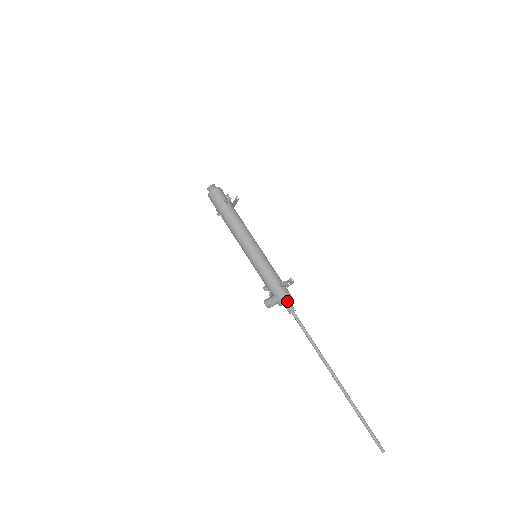
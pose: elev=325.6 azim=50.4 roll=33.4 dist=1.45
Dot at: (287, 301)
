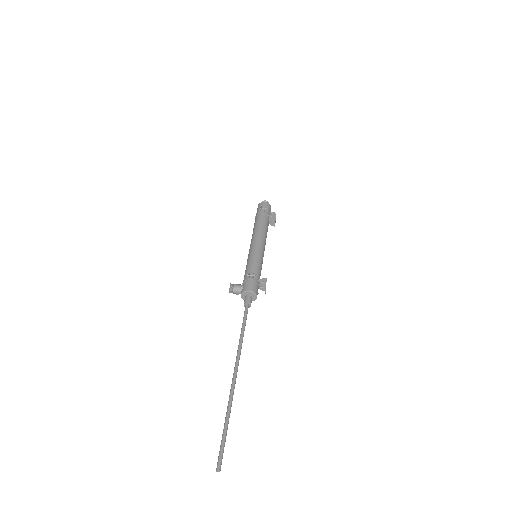
Dot at: (249, 294)
